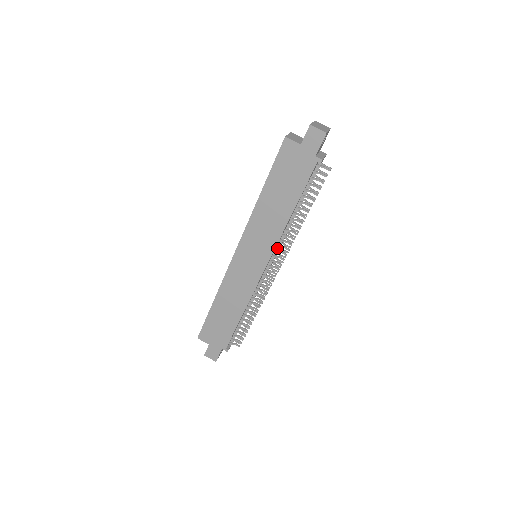
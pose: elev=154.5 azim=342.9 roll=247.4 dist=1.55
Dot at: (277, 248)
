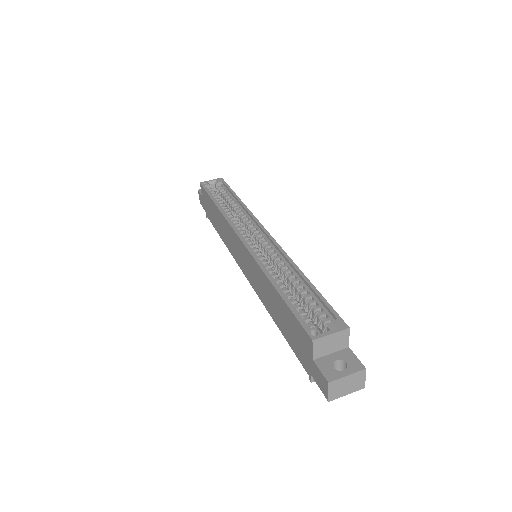
Dot at: occluded
